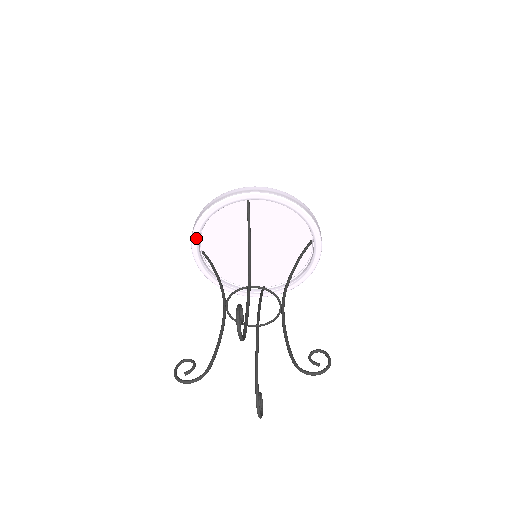
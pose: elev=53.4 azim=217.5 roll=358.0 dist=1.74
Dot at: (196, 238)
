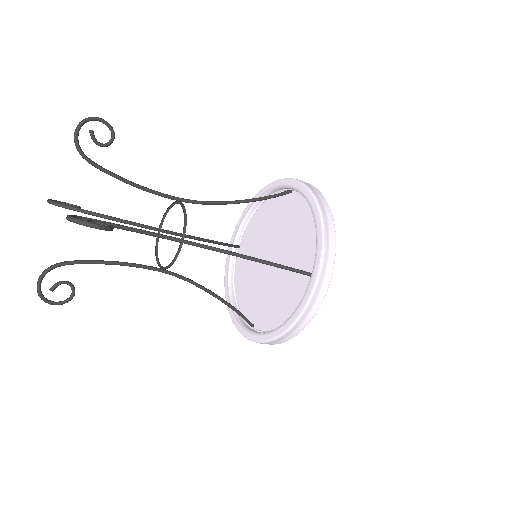
Dot at: (240, 223)
